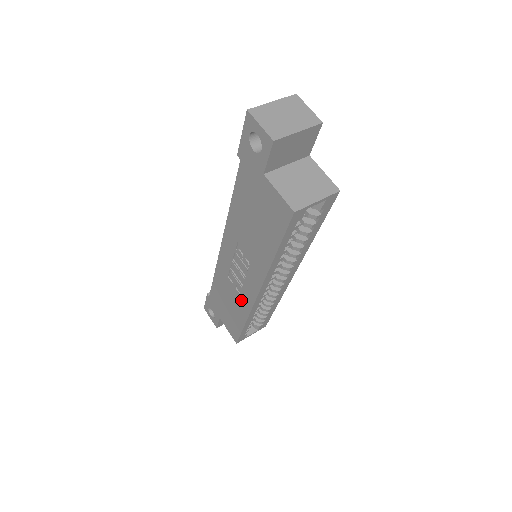
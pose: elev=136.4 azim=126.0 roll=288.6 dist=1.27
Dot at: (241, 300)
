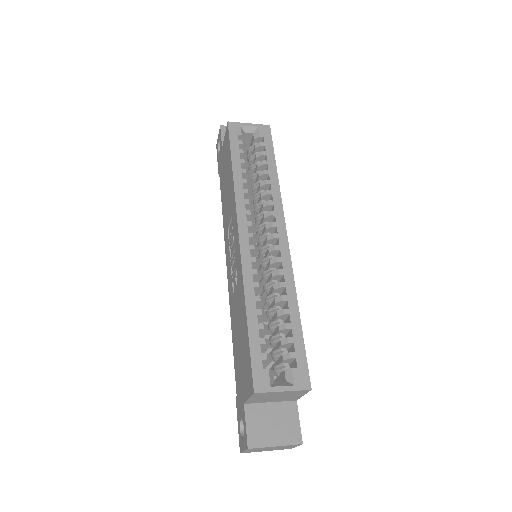
Dot at: (239, 286)
